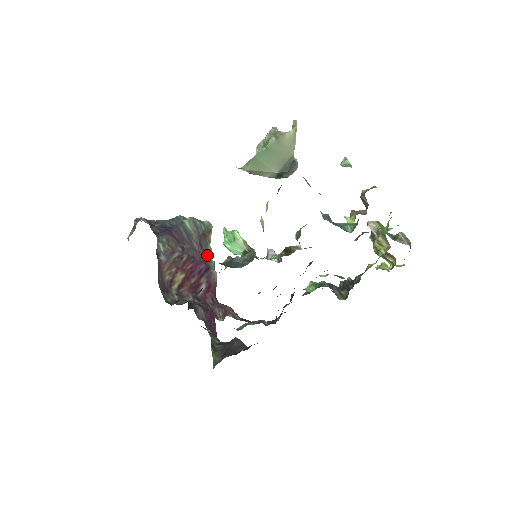
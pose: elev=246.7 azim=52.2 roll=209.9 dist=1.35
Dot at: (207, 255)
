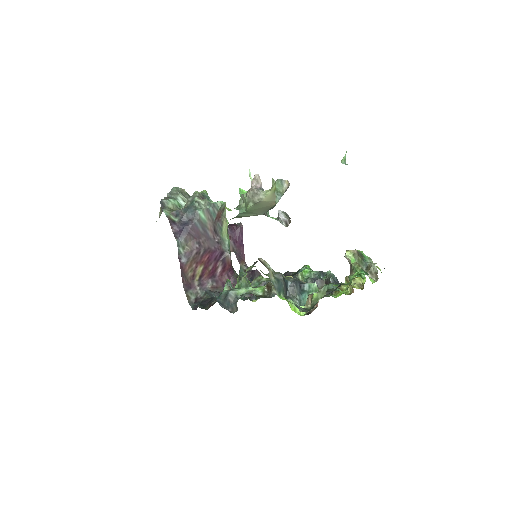
Dot at: (222, 237)
